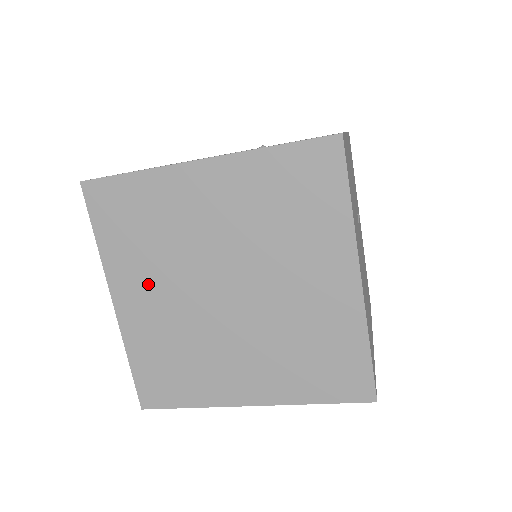
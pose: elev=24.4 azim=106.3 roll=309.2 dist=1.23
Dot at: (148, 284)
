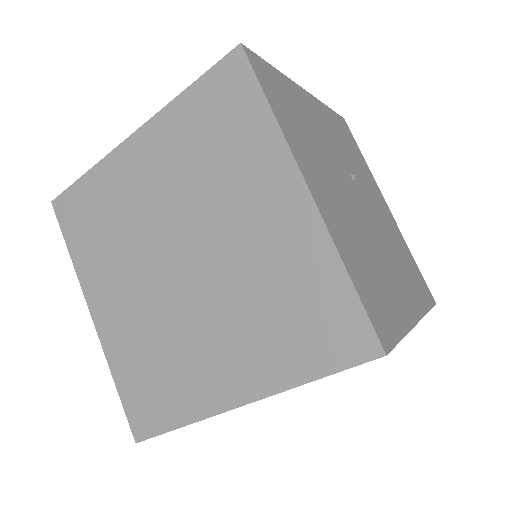
Dot at: (115, 283)
